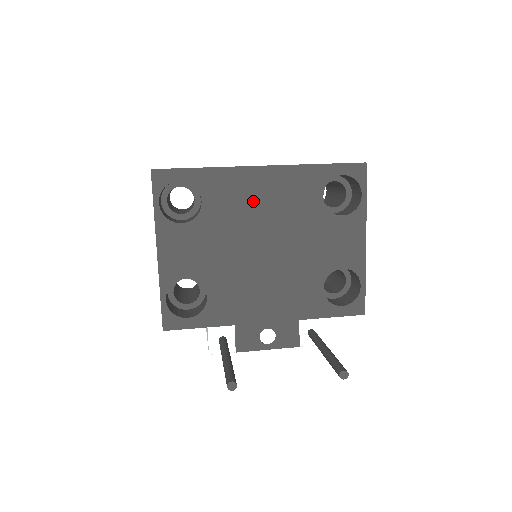
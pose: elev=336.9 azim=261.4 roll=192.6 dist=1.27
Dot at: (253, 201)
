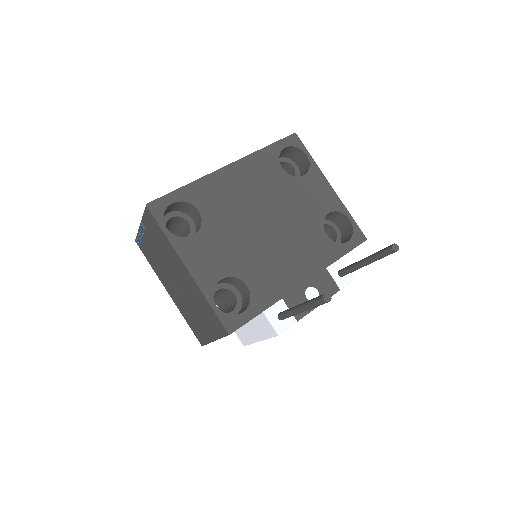
Dot at: (236, 193)
